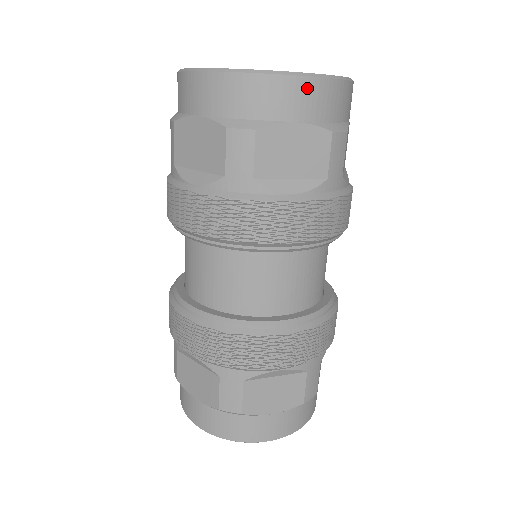
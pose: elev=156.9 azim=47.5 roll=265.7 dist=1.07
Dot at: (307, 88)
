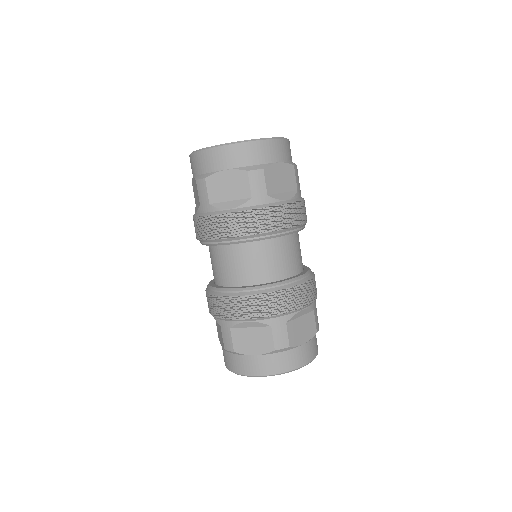
Dot at: (279, 145)
